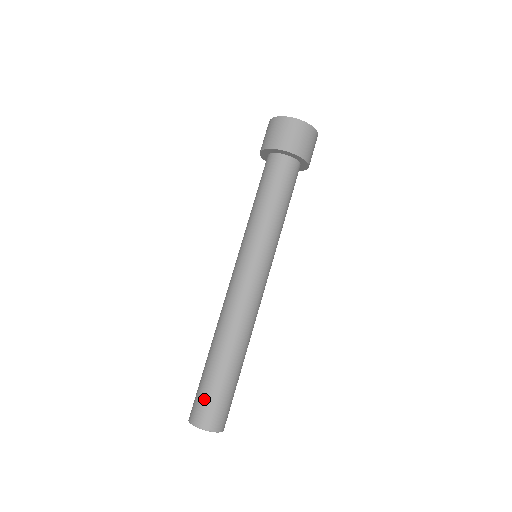
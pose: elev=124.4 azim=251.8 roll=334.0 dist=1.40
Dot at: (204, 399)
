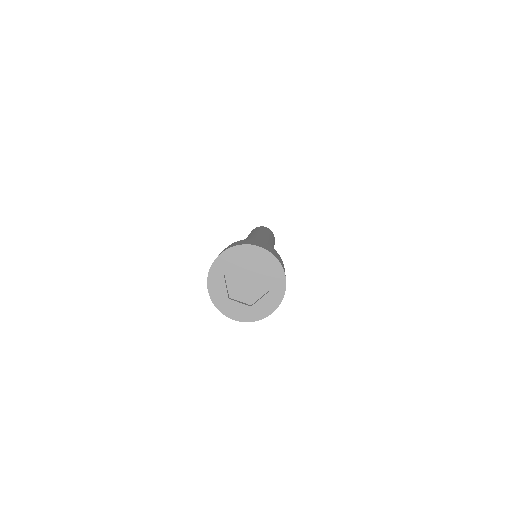
Dot at: occluded
